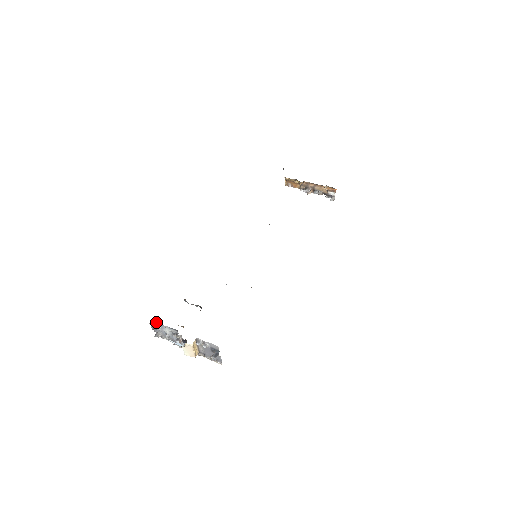
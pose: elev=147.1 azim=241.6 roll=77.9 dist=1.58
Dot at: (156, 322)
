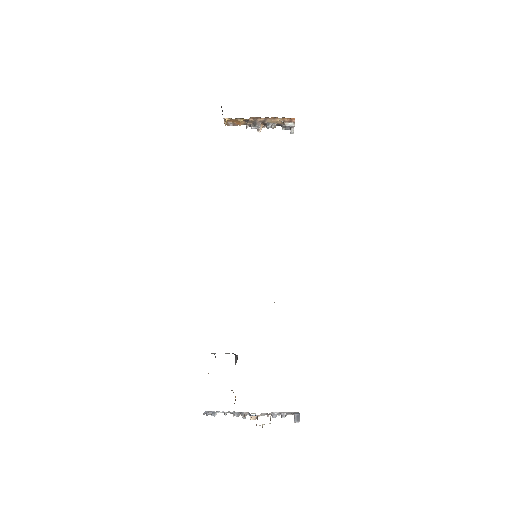
Dot at: (211, 412)
